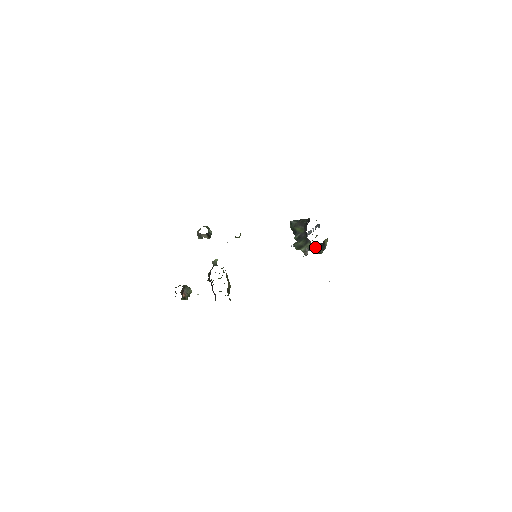
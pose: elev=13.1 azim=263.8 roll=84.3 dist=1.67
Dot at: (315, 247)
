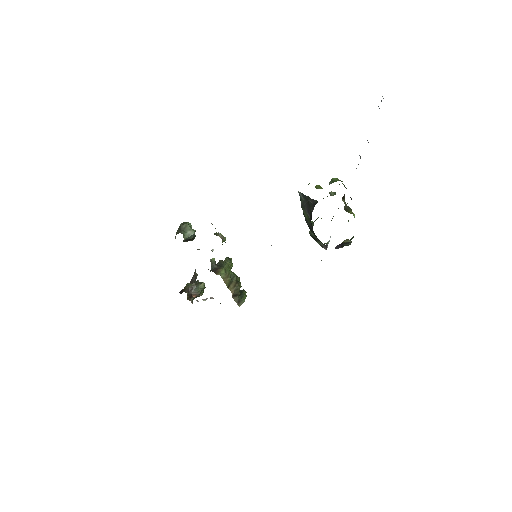
Dot at: occluded
